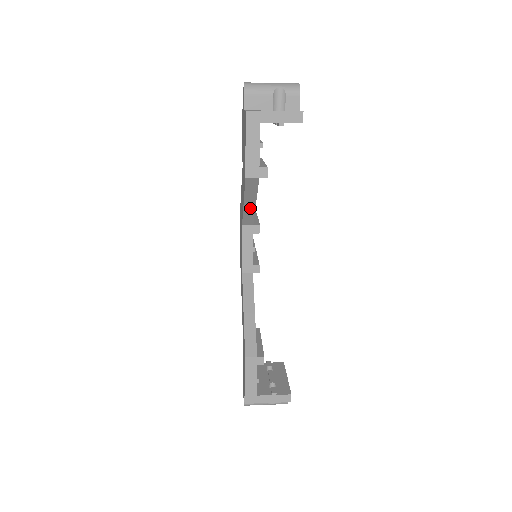
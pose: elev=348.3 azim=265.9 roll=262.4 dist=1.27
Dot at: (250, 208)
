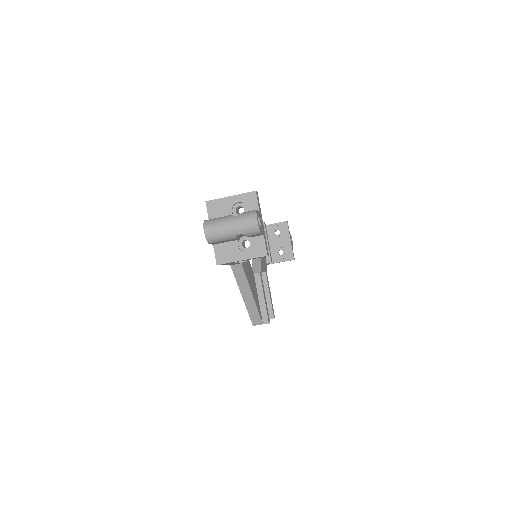
Dot at: occluded
